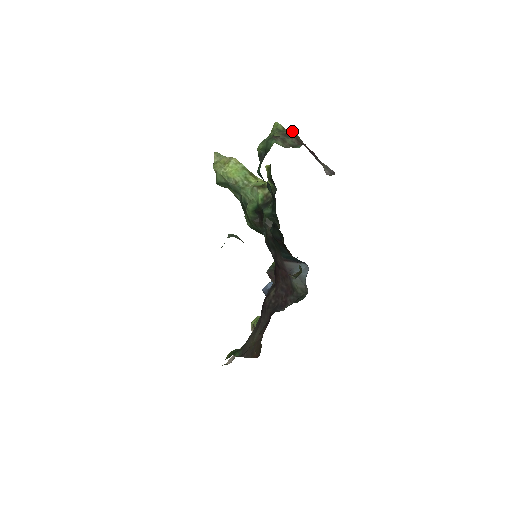
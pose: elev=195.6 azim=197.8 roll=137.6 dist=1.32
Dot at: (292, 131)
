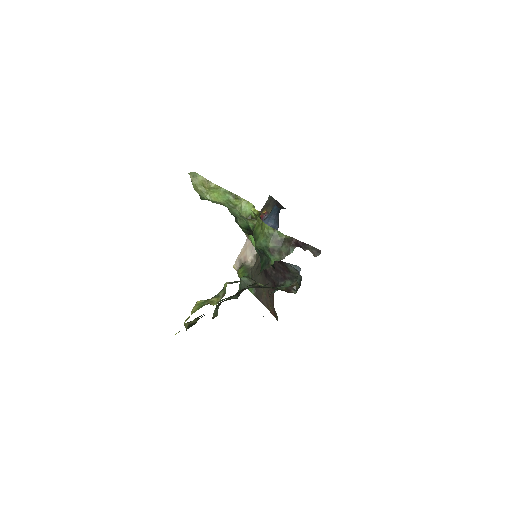
Dot at: (283, 237)
